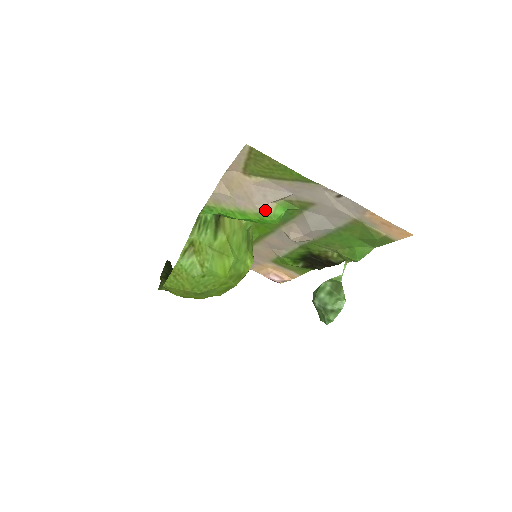
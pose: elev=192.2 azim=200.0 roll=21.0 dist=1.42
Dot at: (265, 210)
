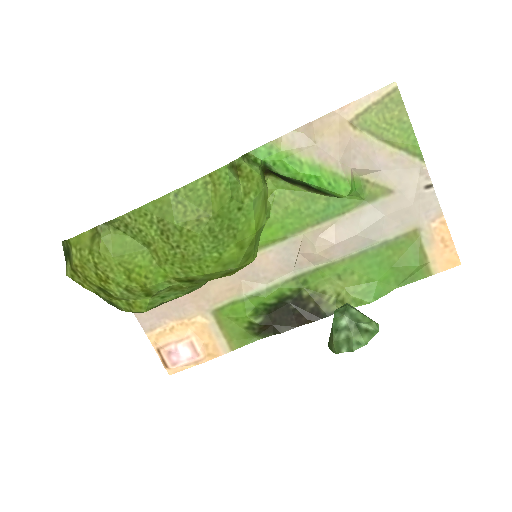
Dot at: (346, 173)
